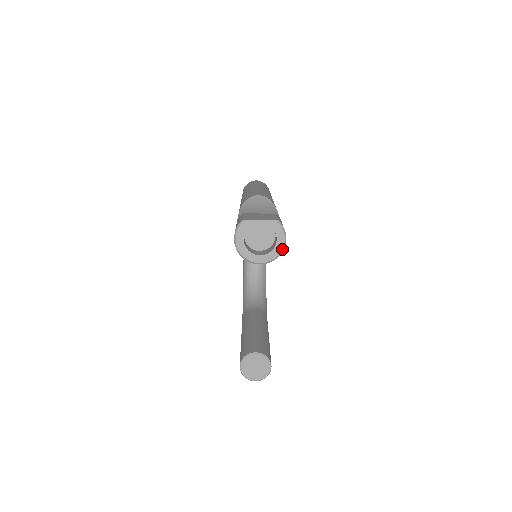
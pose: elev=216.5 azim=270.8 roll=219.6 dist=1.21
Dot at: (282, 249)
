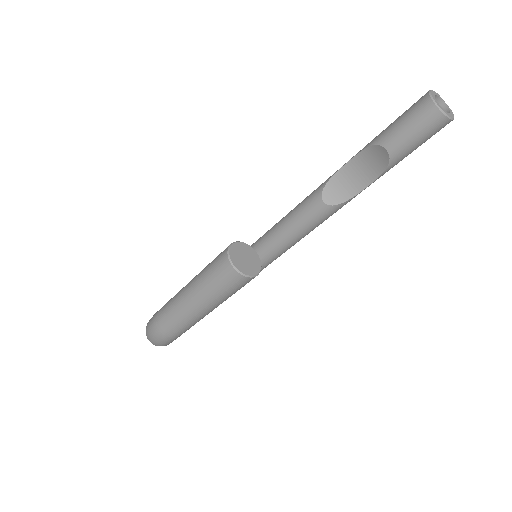
Dot at: (451, 118)
